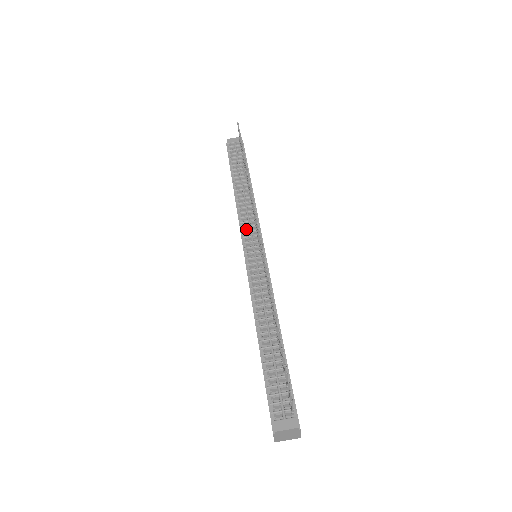
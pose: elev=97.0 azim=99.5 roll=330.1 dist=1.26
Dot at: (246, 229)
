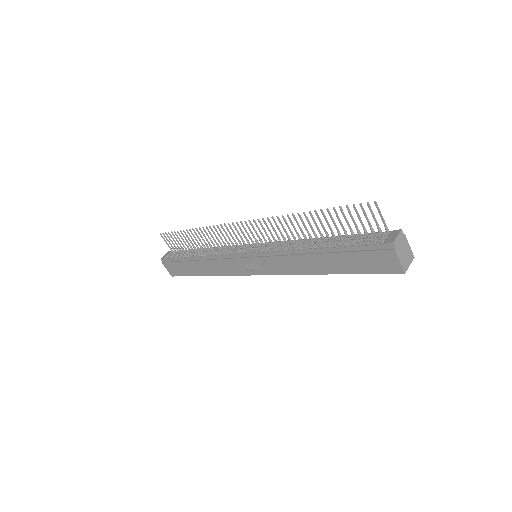
Dot at: (232, 253)
